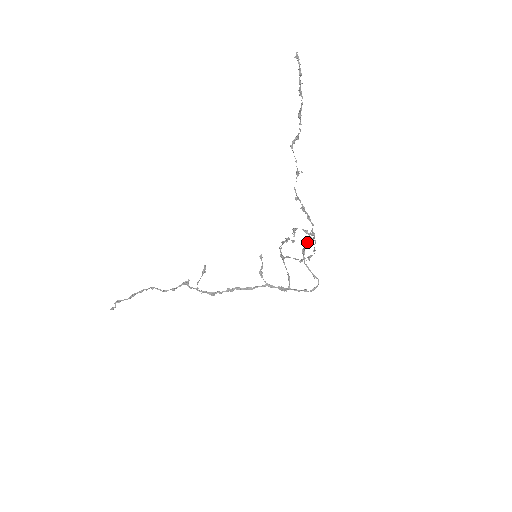
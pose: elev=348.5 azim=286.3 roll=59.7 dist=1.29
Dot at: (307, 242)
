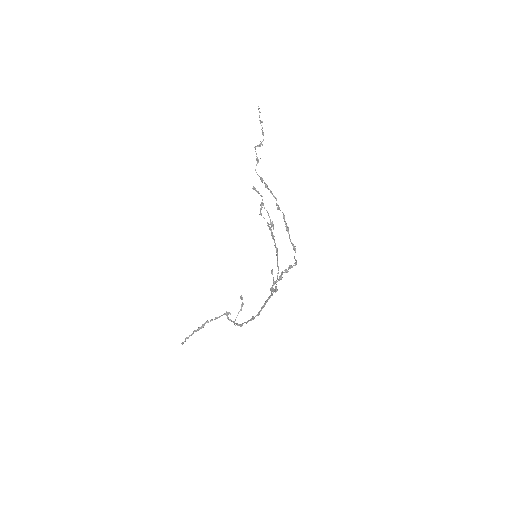
Dot at: occluded
